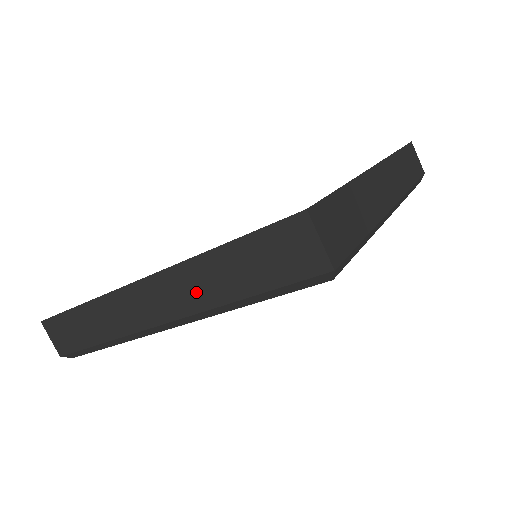
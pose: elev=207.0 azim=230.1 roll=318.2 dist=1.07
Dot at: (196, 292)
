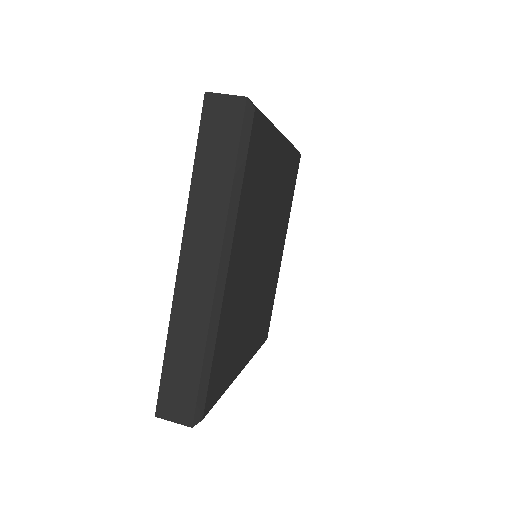
Dot at: (211, 215)
